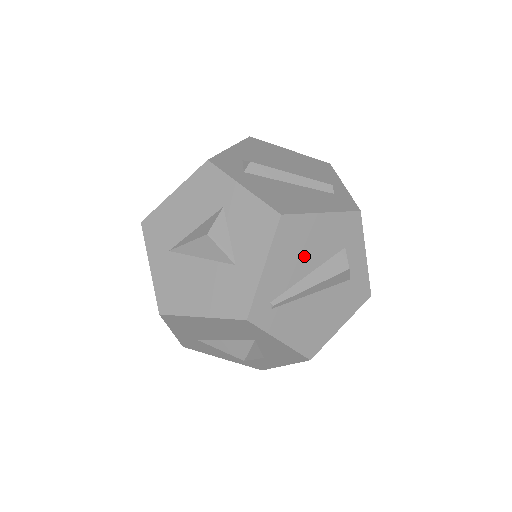
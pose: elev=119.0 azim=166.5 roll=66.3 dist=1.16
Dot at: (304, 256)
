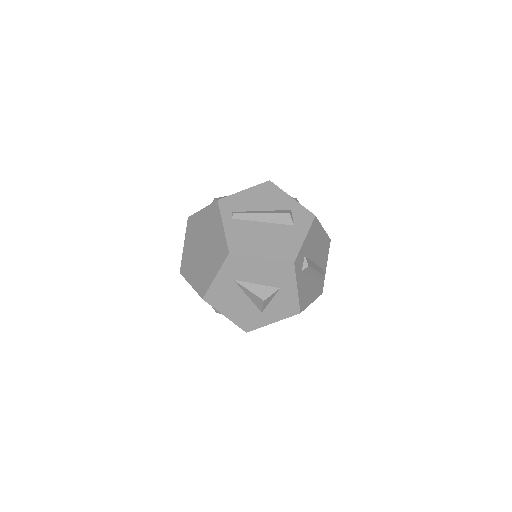
Dot at: occluded
